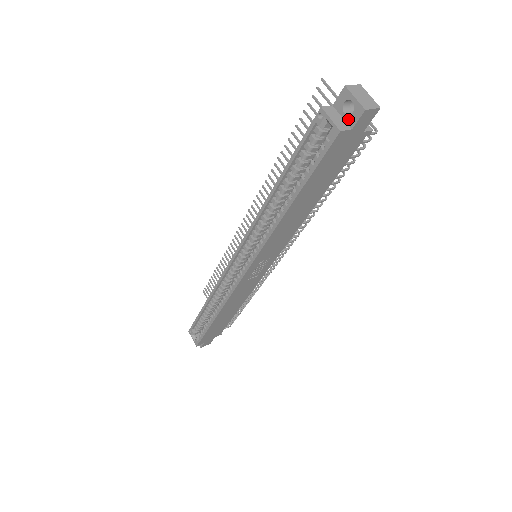
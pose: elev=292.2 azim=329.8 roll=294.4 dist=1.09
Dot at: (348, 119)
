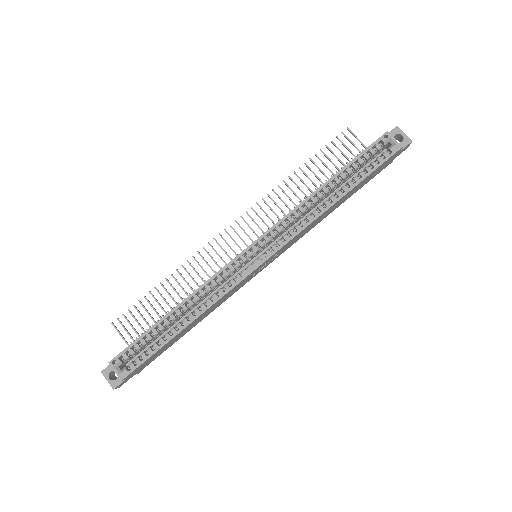
Dot at: occluded
